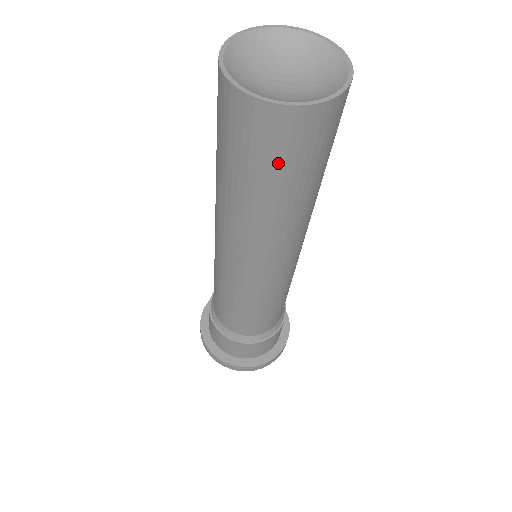
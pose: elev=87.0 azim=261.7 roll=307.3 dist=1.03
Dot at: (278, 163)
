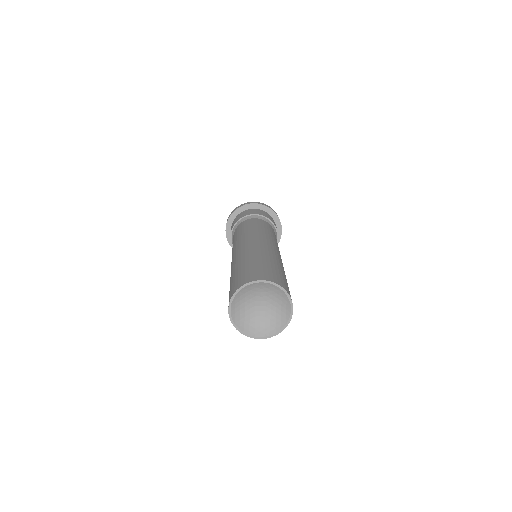
Dot at: occluded
